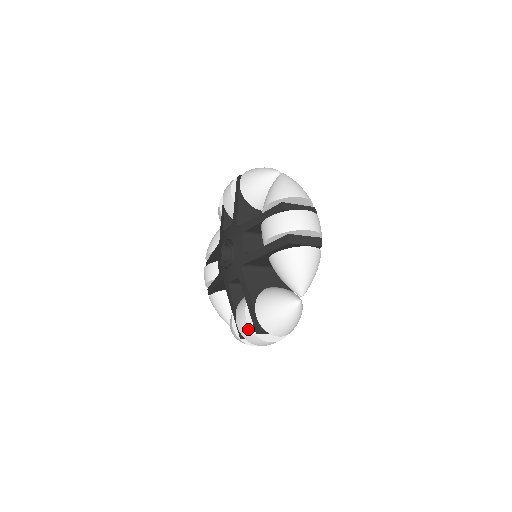
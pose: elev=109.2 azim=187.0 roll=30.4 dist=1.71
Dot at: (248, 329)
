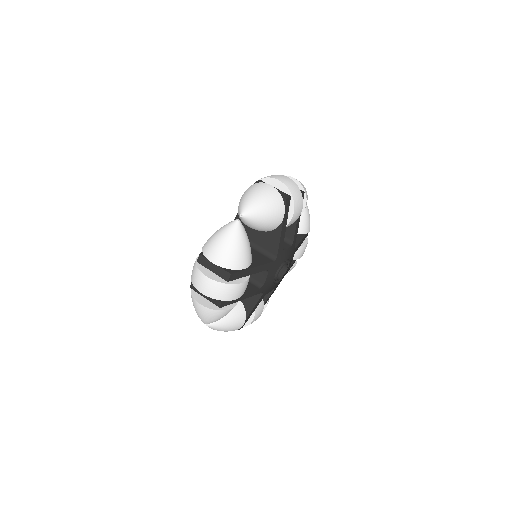
Dot at: (195, 261)
